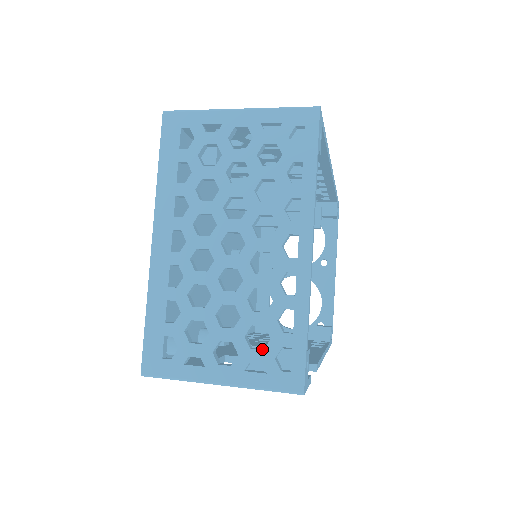
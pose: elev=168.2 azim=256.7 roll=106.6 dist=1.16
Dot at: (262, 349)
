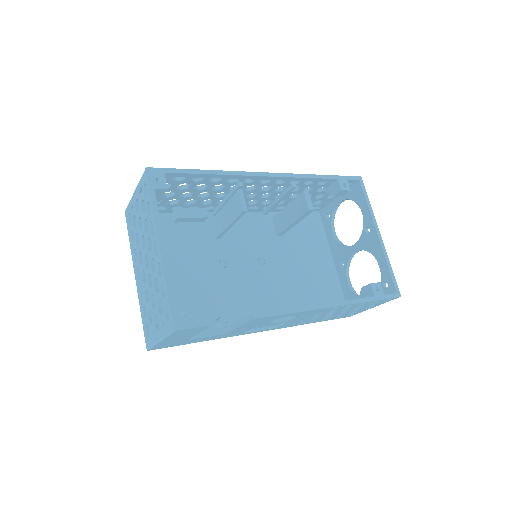
Dot at: occluded
